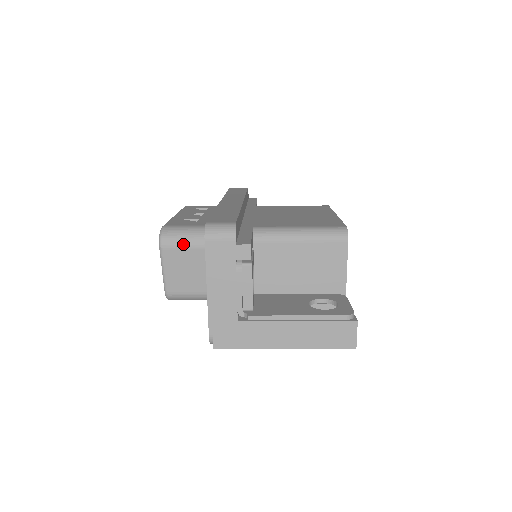
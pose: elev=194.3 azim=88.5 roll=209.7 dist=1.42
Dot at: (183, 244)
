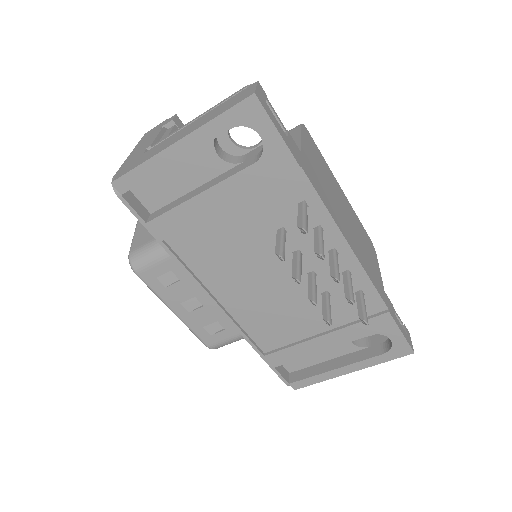
Dot at: occluded
